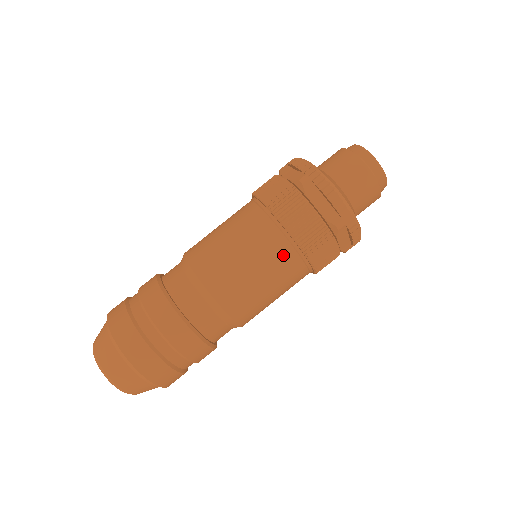
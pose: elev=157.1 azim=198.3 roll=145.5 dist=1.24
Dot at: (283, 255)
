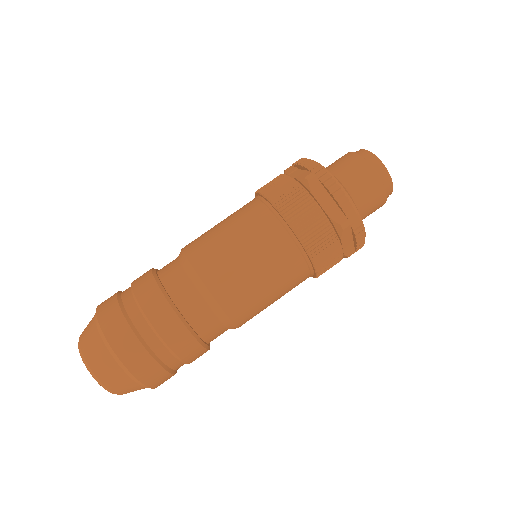
Dot at: (285, 252)
